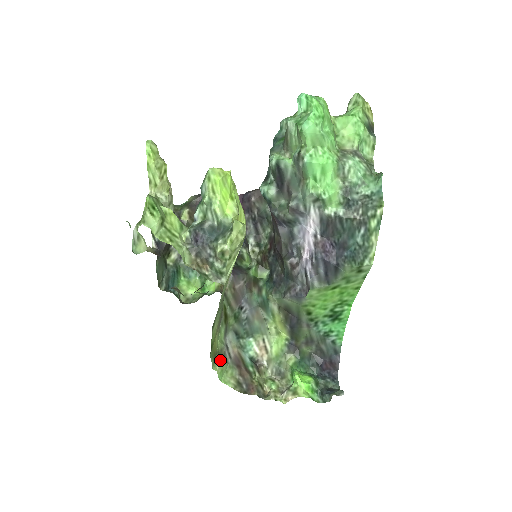
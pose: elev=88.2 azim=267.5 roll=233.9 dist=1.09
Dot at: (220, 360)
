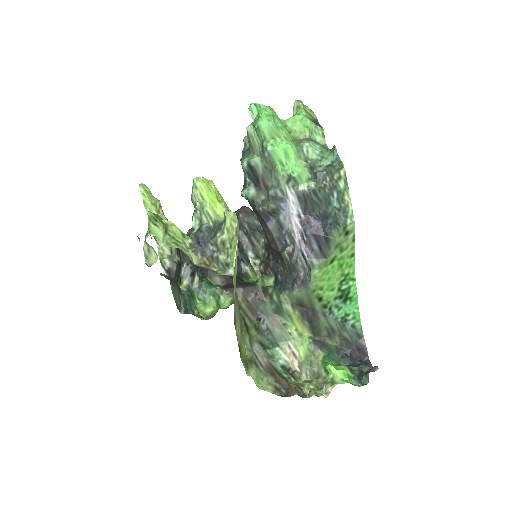
Dot at: (252, 366)
